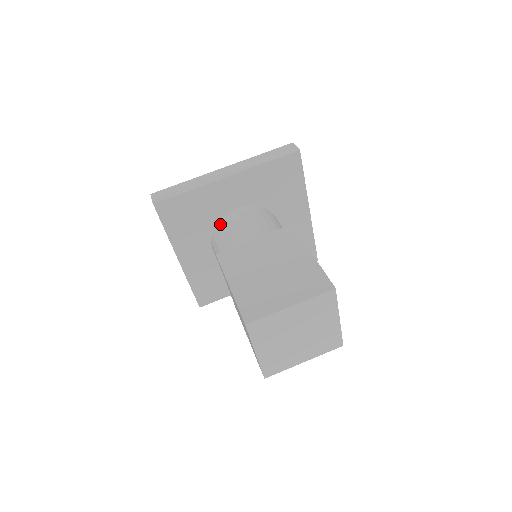
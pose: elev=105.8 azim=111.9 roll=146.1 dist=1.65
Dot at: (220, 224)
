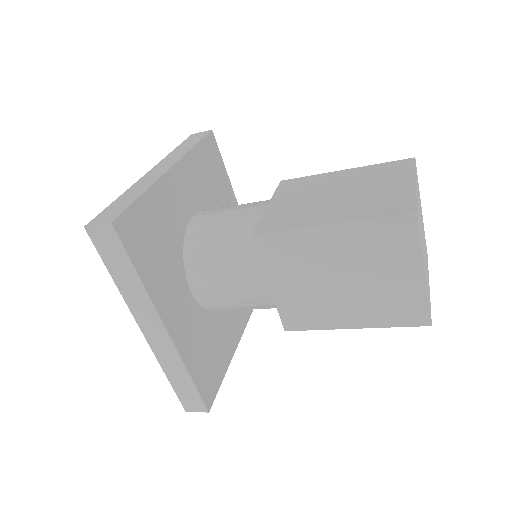
Dot at: (191, 240)
